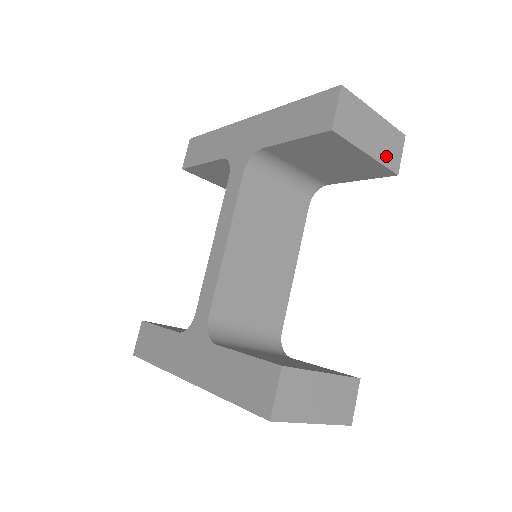
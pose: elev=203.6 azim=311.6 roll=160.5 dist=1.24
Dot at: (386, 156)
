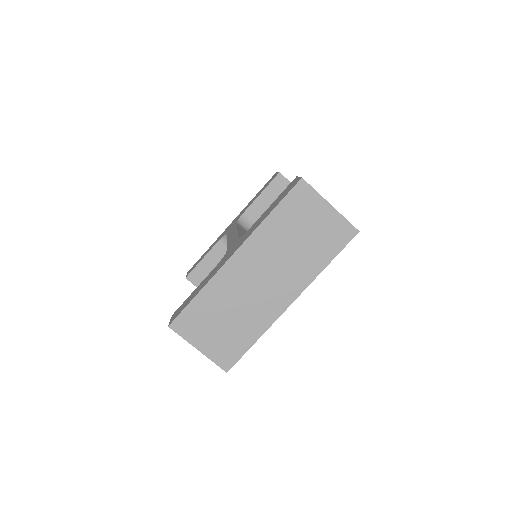
Dot at: occluded
